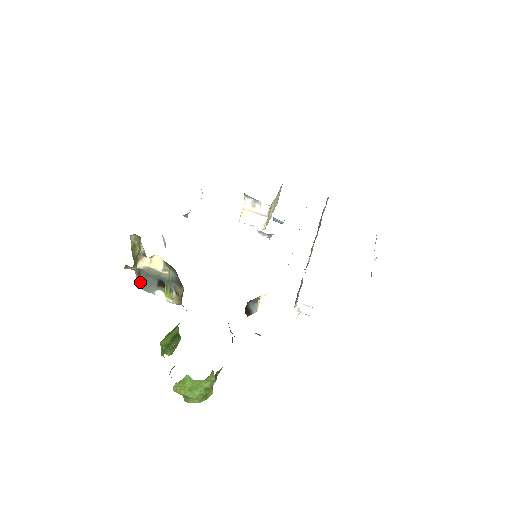
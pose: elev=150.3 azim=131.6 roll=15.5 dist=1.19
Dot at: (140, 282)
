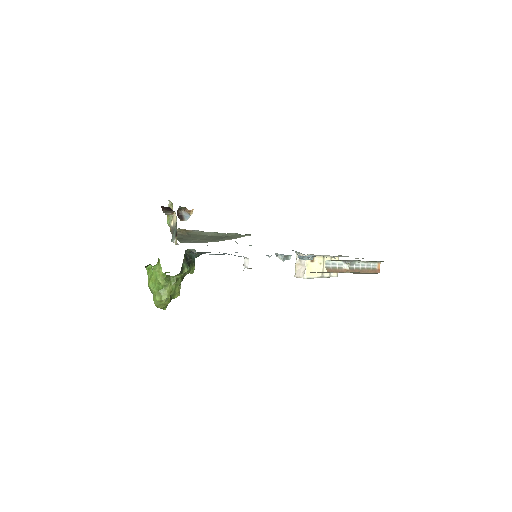
Dot at: occluded
